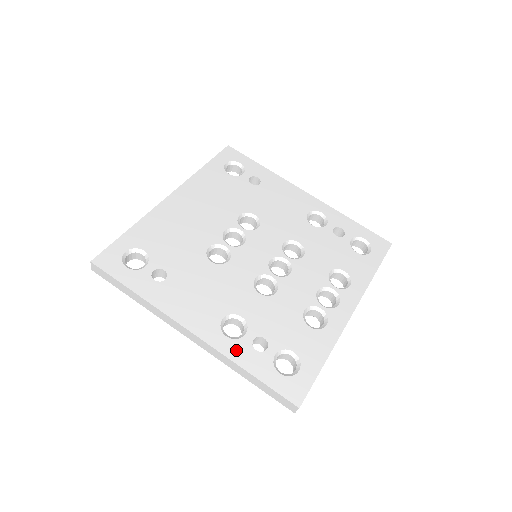
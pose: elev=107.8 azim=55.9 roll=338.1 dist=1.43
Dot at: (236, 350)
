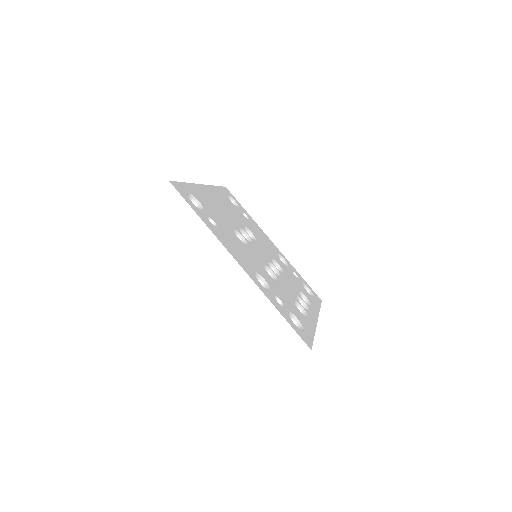
Dot at: (268, 295)
